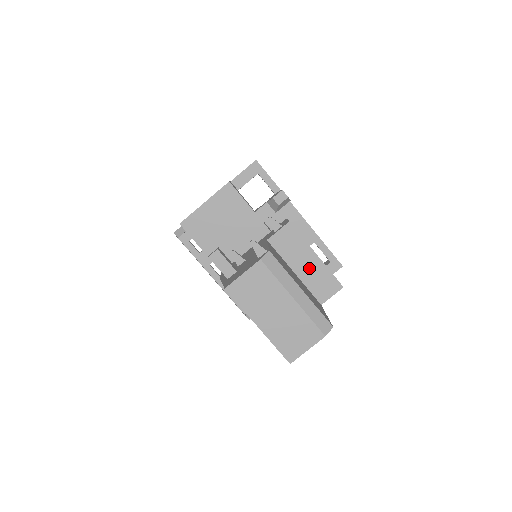
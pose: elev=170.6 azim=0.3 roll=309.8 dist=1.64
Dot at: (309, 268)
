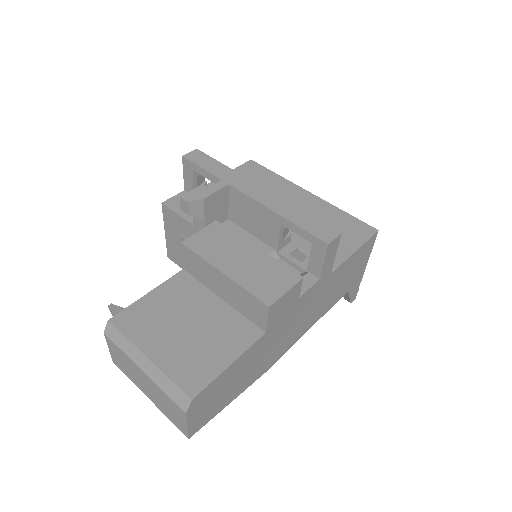
Dot at: (228, 290)
